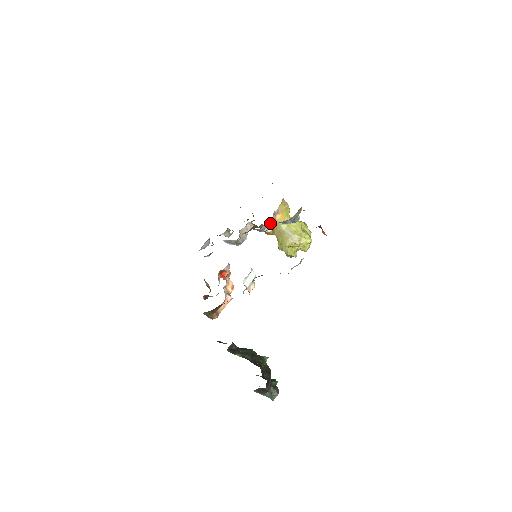
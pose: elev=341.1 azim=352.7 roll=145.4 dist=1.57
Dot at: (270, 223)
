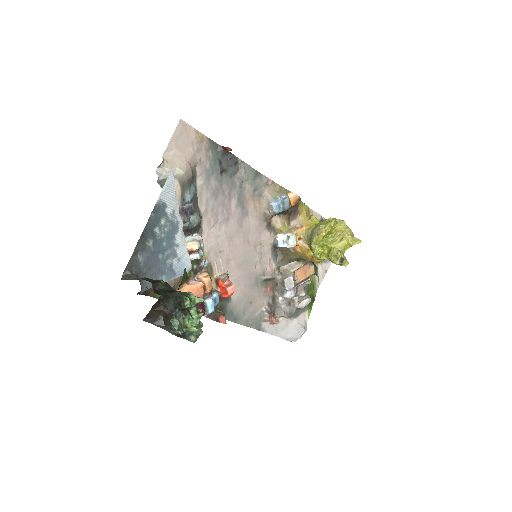
Dot at: (284, 233)
